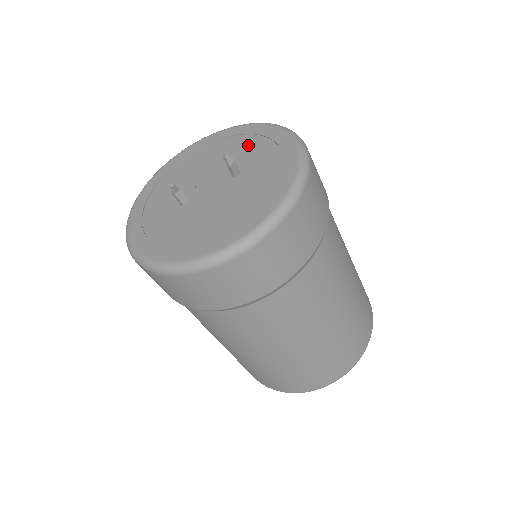
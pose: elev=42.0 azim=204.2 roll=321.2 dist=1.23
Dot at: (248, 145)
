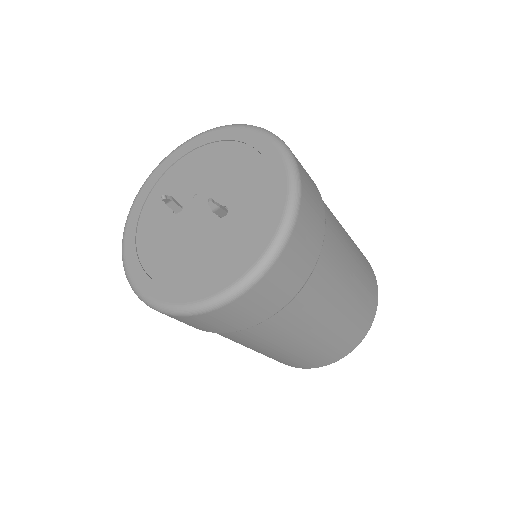
Dot at: (255, 181)
